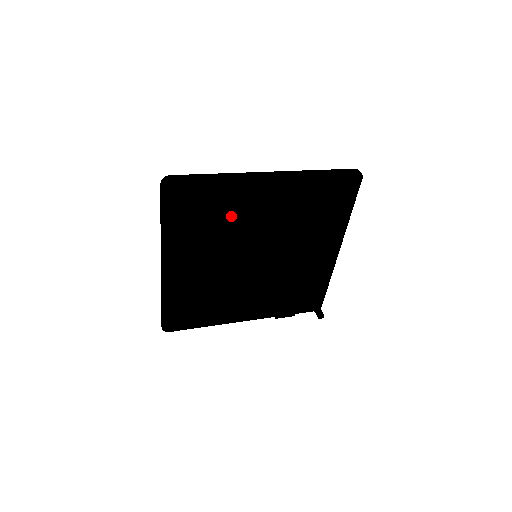
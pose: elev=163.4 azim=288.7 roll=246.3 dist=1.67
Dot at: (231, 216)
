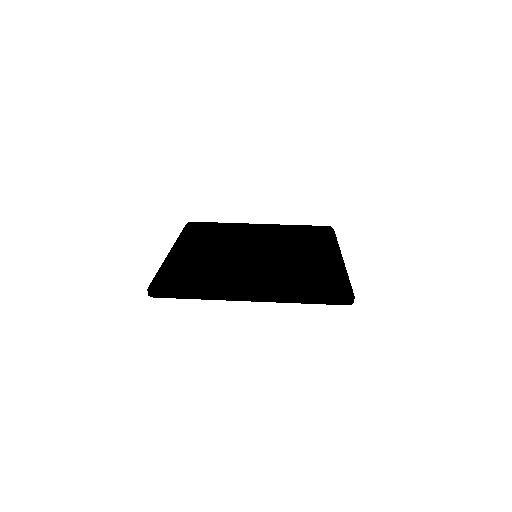
Dot at: occluded
